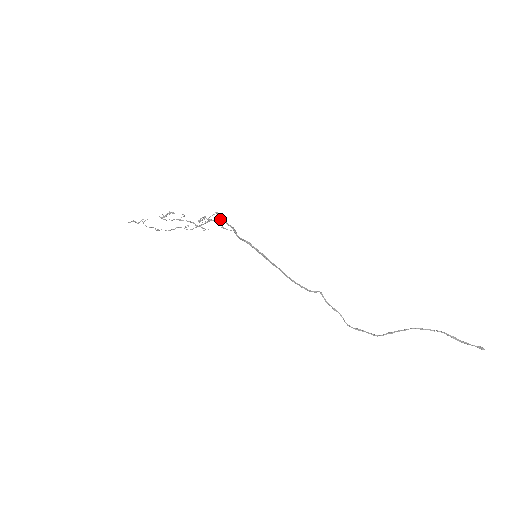
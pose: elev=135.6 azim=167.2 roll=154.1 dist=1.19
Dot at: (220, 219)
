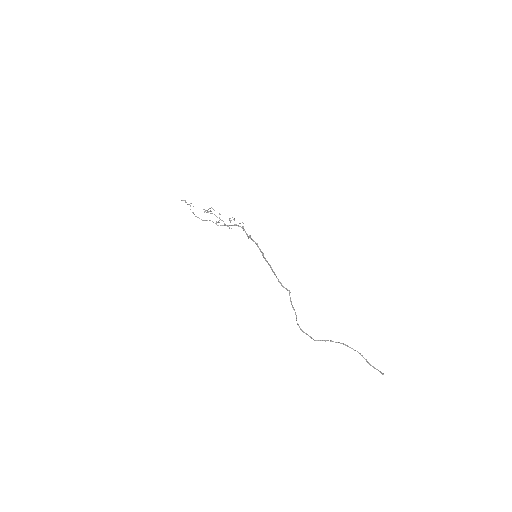
Dot at: occluded
